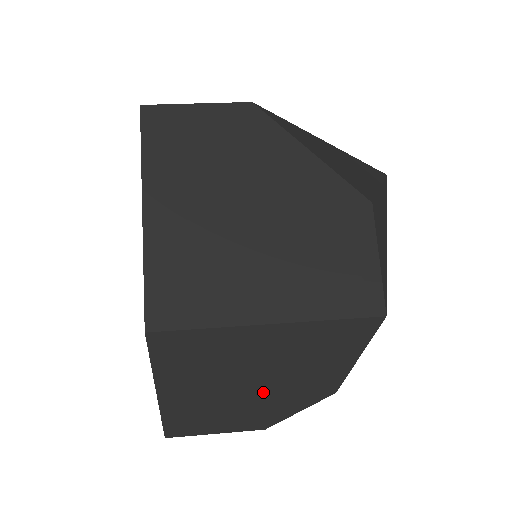
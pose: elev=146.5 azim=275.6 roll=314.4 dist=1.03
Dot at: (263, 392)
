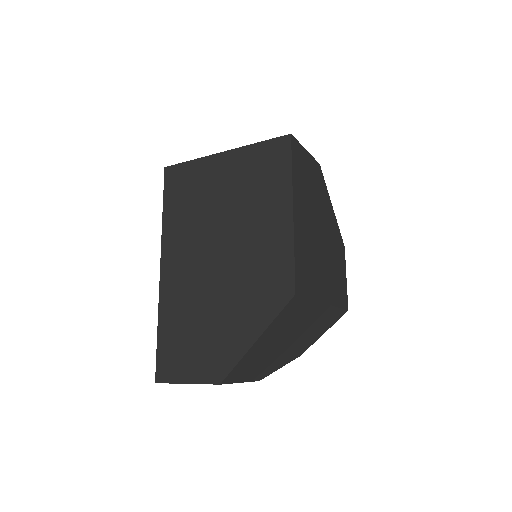
Dot at: (284, 350)
